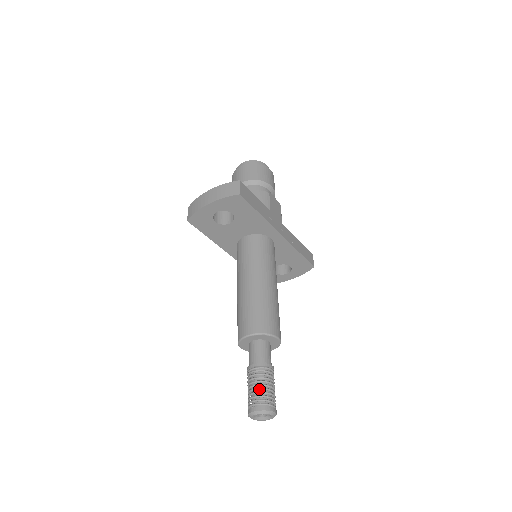
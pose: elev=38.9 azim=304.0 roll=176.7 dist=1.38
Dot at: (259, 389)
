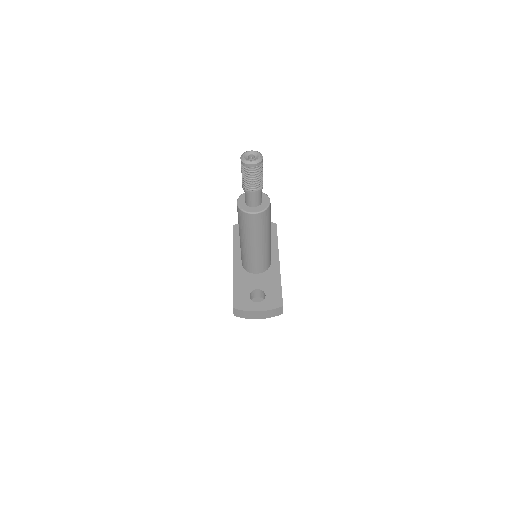
Dot at: occluded
